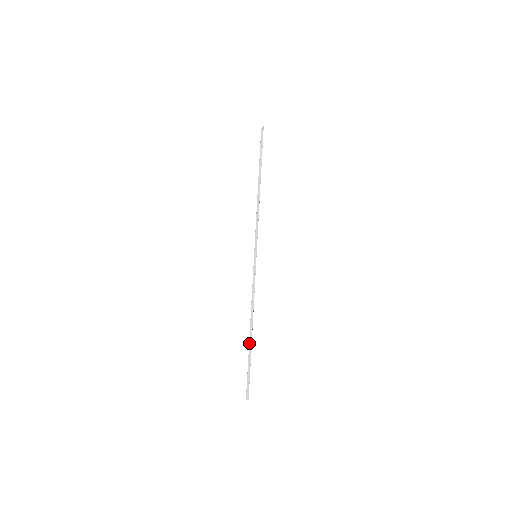
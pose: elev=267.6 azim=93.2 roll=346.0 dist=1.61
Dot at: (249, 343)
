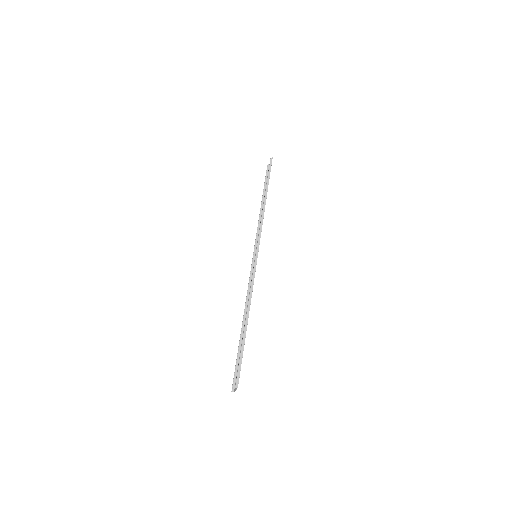
Dot at: (244, 330)
